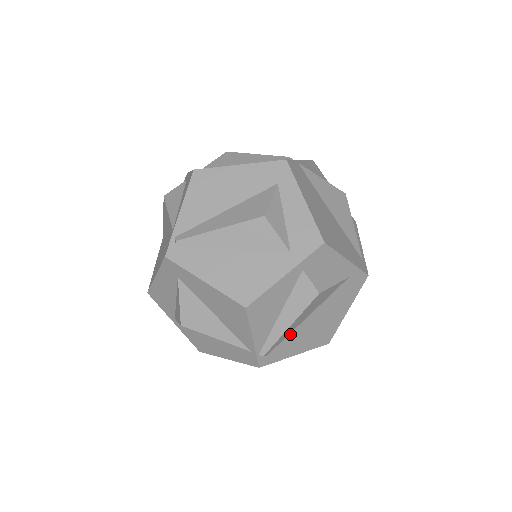
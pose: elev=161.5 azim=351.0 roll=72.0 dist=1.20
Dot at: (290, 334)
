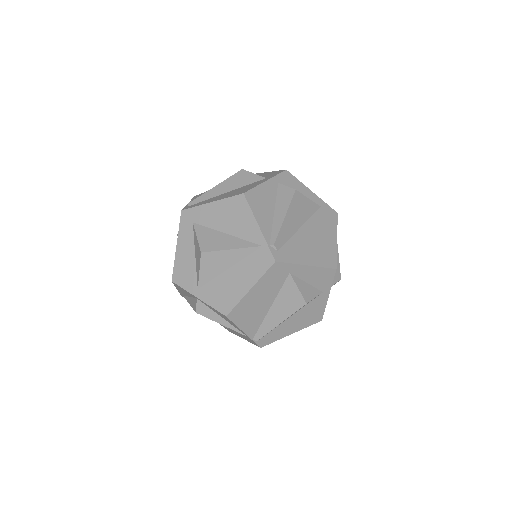
Dot at: (292, 238)
